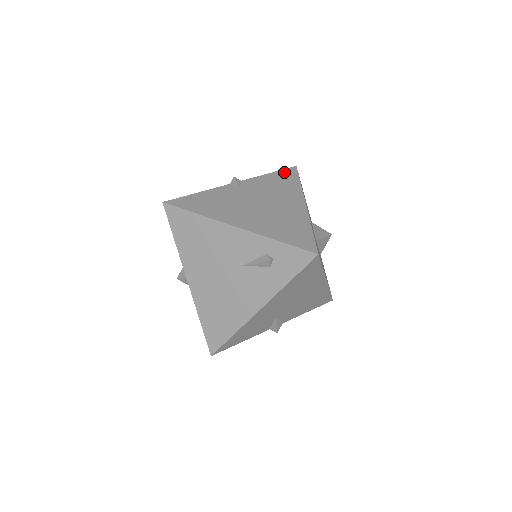
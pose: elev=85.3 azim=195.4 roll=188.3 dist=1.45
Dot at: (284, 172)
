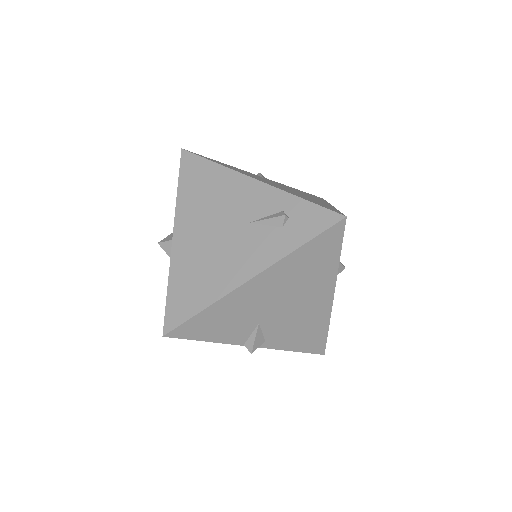
Dot at: (310, 194)
